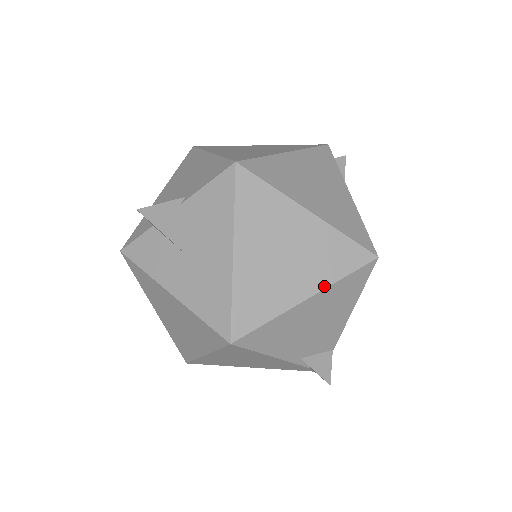
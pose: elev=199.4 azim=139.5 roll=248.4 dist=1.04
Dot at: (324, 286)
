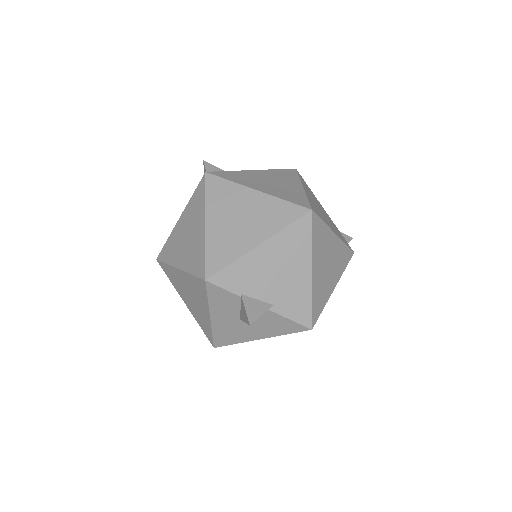
Dot at: occluded
